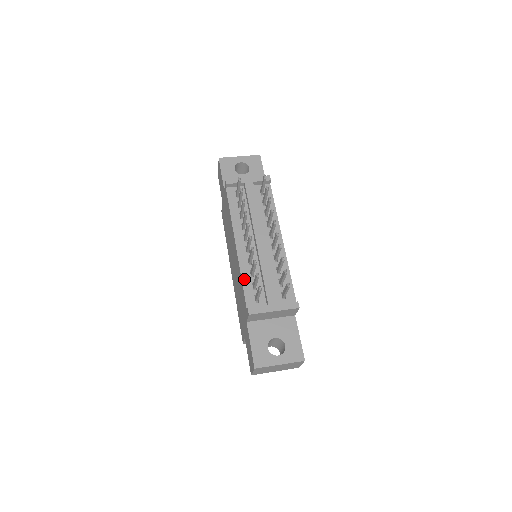
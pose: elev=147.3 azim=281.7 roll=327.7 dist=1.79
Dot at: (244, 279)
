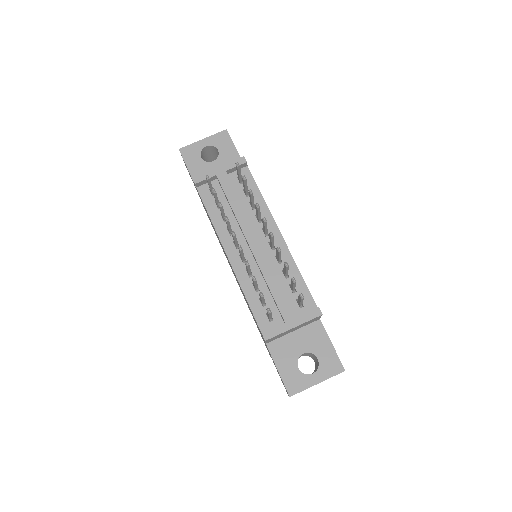
Dot at: (248, 296)
